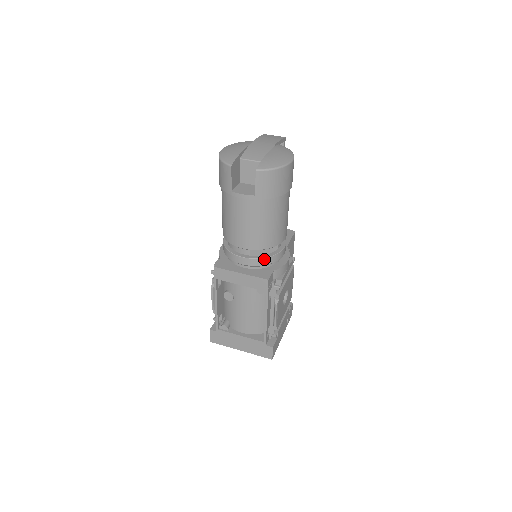
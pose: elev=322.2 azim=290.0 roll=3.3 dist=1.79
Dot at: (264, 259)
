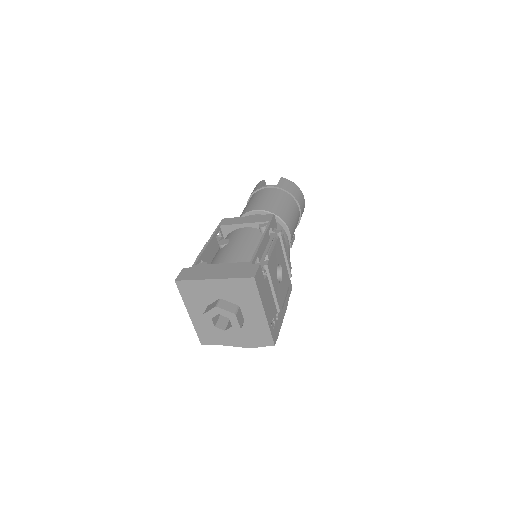
Dot at: occluded
